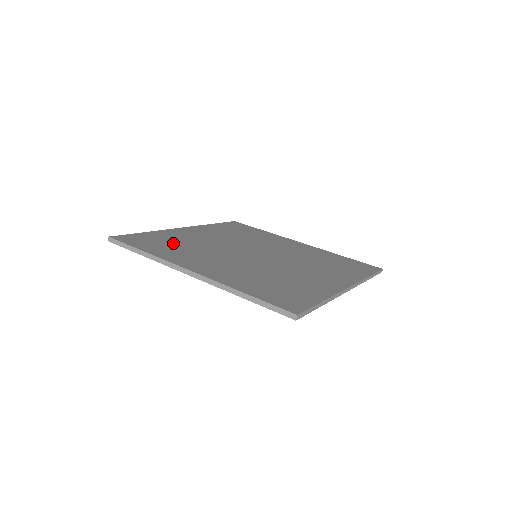
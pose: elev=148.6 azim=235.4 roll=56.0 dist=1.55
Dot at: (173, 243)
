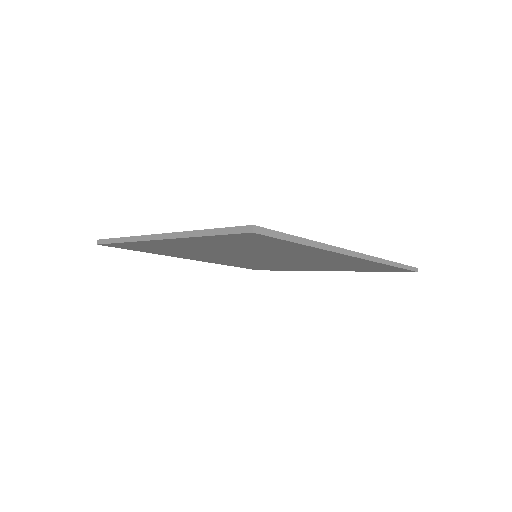
Dot at: occluded
